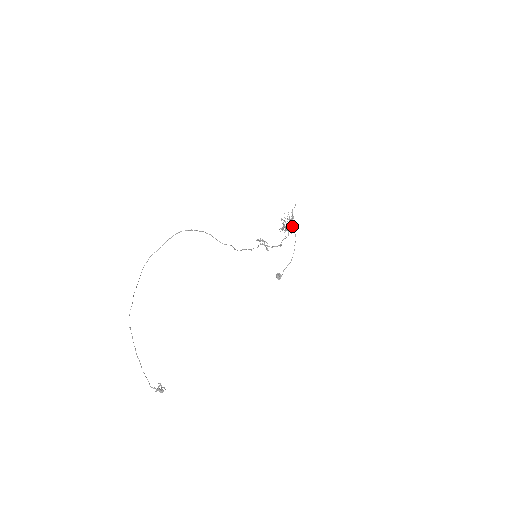
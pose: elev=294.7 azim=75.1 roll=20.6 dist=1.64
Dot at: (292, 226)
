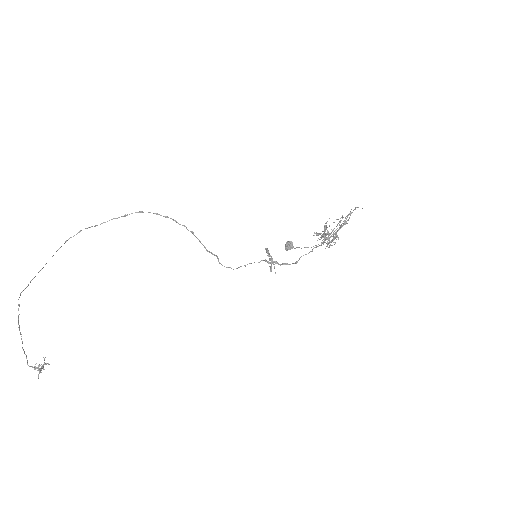
Dot at: (335, 235)
